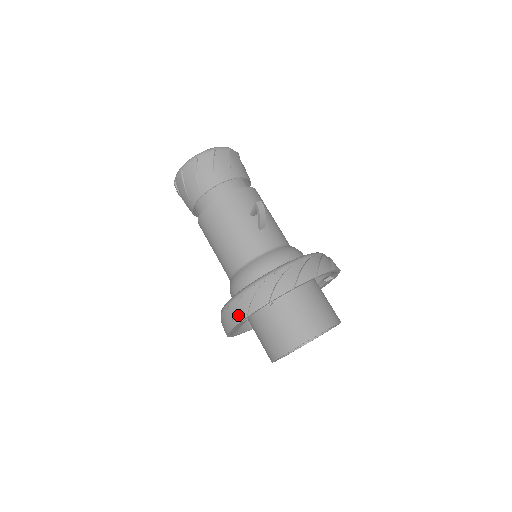
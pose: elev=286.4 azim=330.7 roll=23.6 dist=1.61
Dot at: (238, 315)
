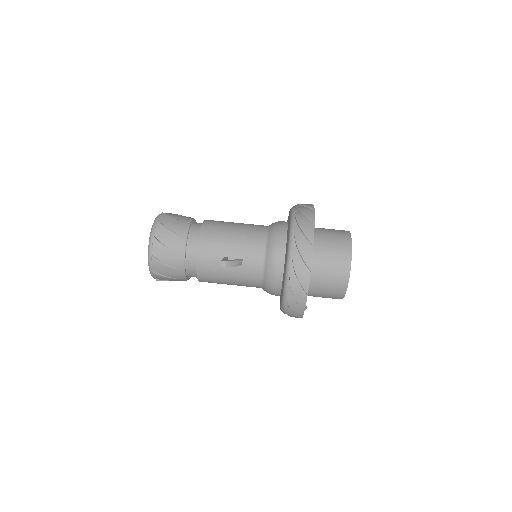
Dot at: occluded
